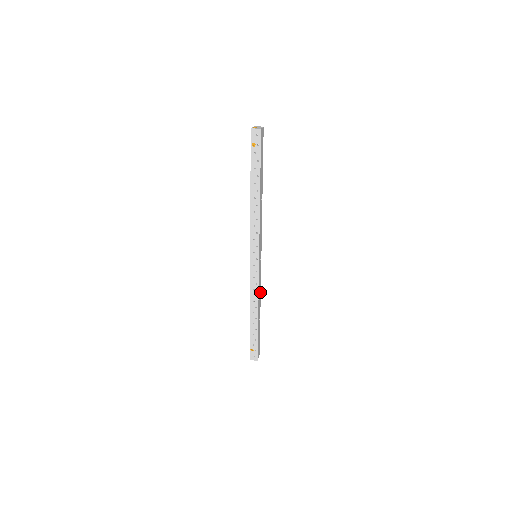
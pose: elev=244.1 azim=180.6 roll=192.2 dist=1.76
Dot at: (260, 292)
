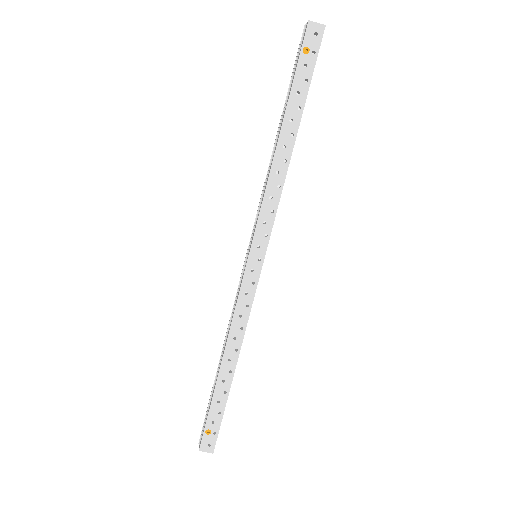
Dot at: occluded
